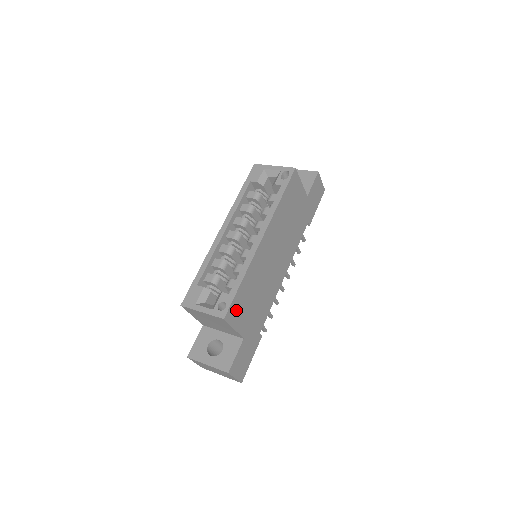
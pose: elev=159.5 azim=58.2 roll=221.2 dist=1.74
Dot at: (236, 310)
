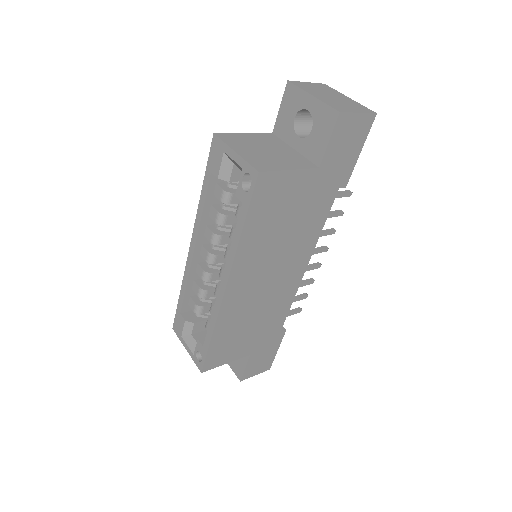
Dot at: (219, 355)
